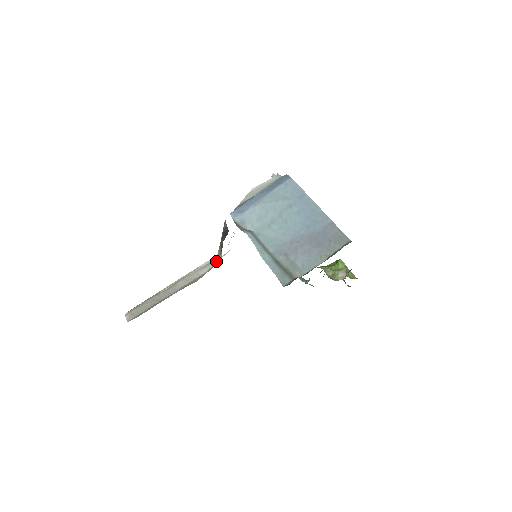
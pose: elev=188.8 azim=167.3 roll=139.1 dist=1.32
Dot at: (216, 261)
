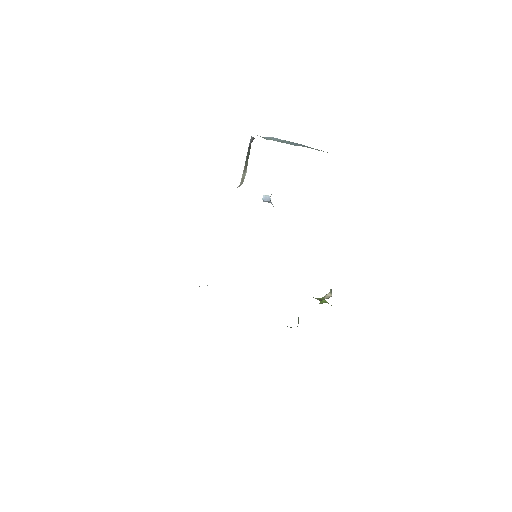
Dot at: (240, 185)
